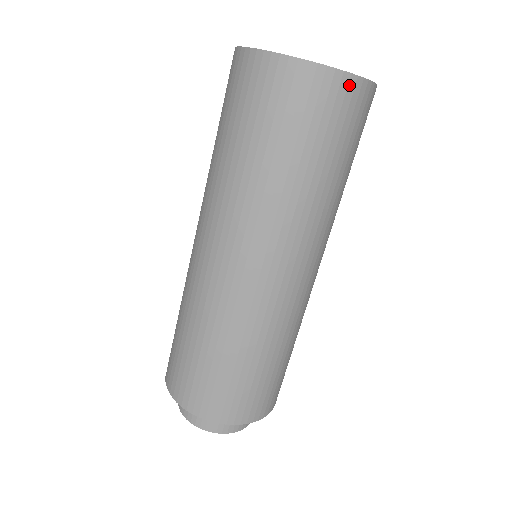
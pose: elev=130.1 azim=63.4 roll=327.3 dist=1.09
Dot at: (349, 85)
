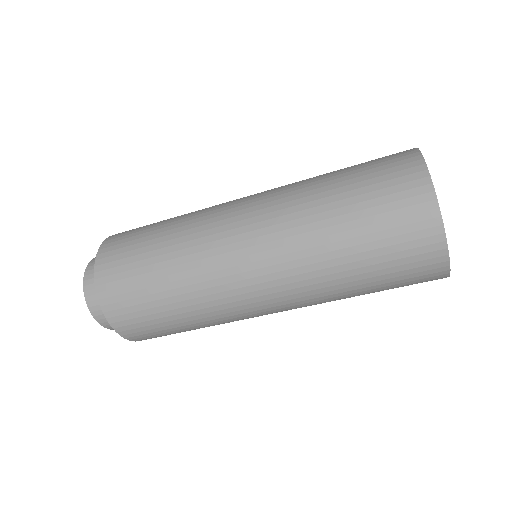
Dot at: (439, 258)
